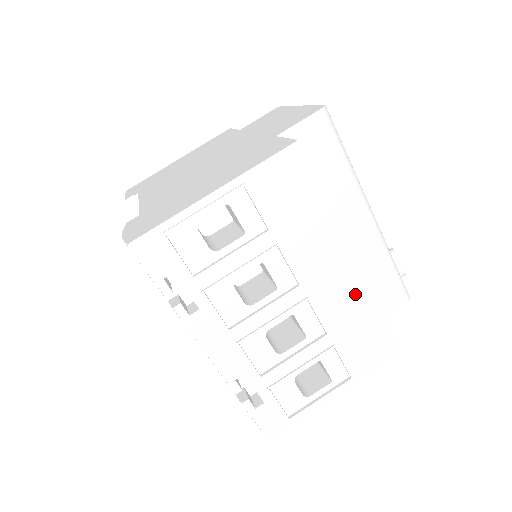
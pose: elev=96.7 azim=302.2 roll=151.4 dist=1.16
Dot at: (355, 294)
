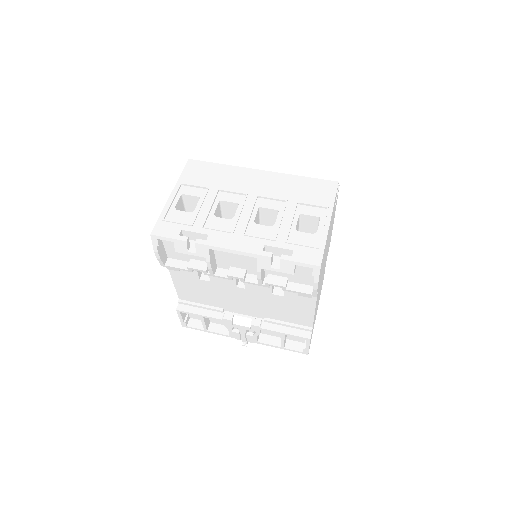
Dot at: (279, 180)
